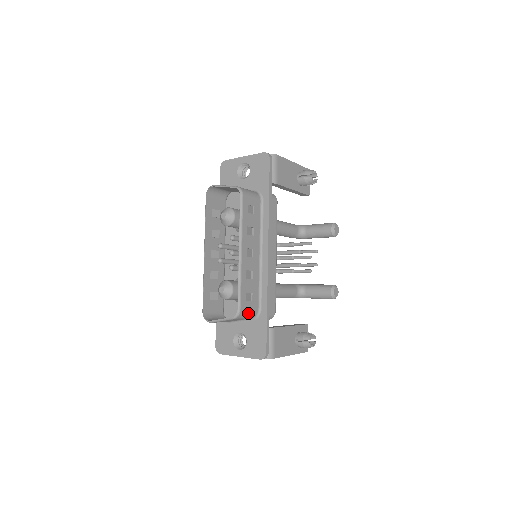
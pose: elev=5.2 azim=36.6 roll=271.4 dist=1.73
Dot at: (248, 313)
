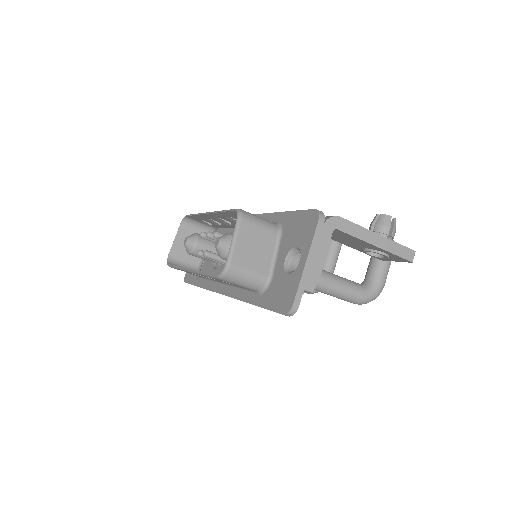
Dot at: (258, 218)
